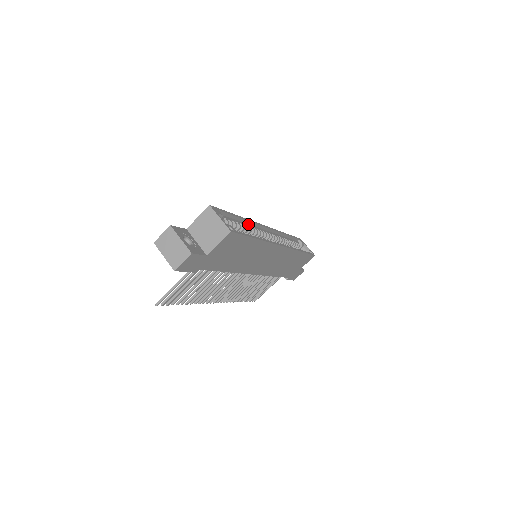
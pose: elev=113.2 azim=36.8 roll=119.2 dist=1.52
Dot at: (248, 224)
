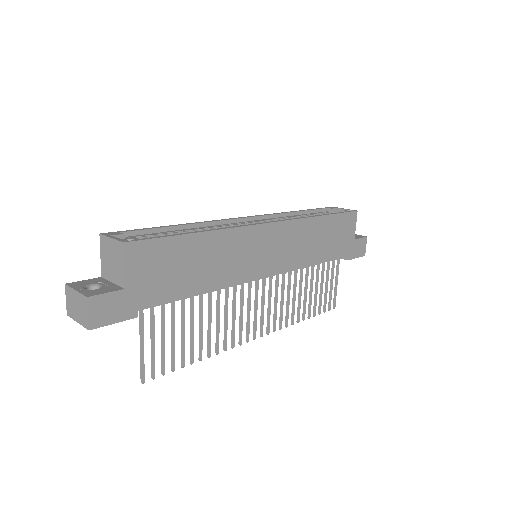
Dot at: (201, 227)
